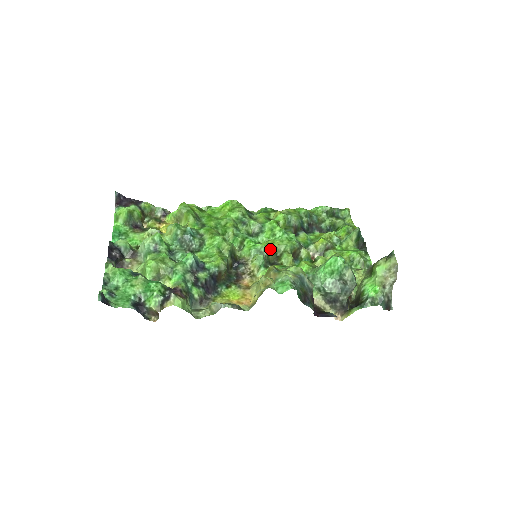
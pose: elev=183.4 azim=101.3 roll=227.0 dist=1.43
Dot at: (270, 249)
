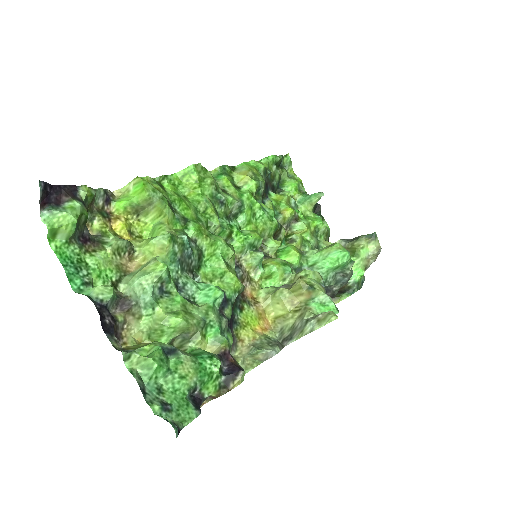
Dot at: (260, 239)
